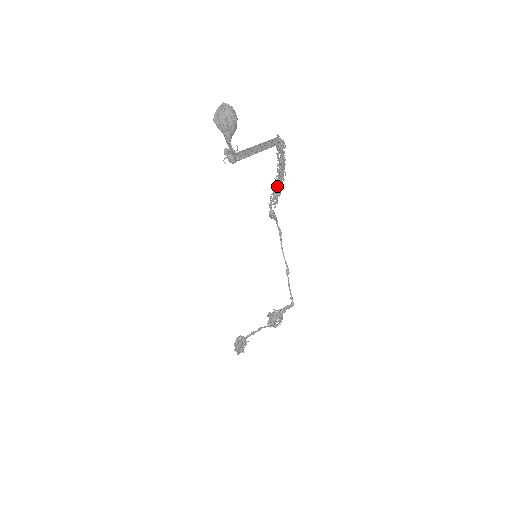
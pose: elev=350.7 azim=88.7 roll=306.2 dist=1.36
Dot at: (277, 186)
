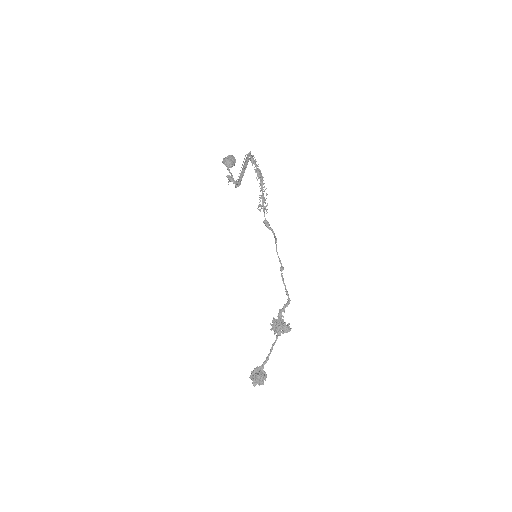
Dot at: occluded
